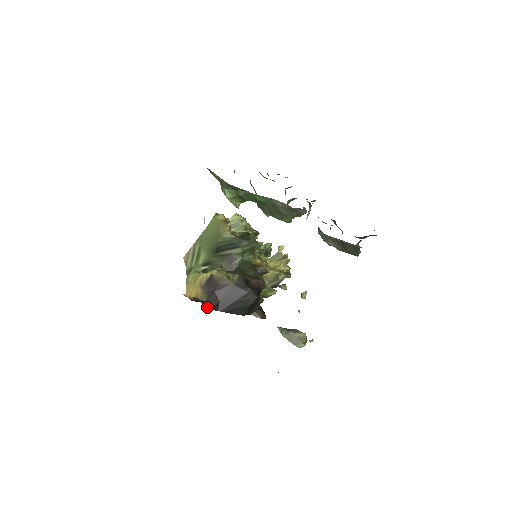
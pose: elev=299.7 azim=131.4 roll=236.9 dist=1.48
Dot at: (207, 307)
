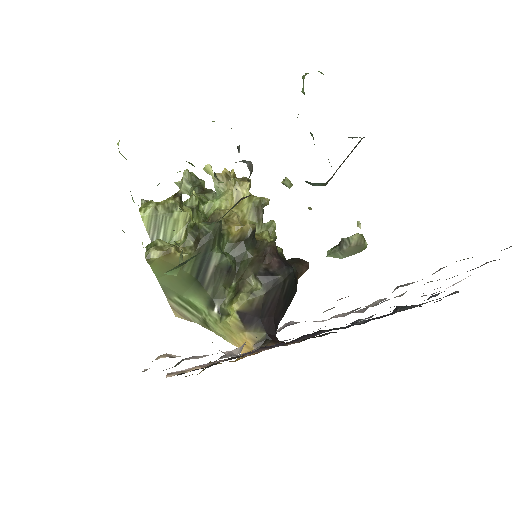
Dot at: (272, 335)
